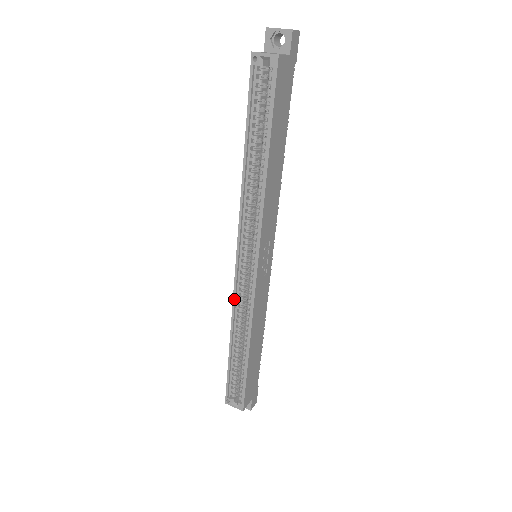
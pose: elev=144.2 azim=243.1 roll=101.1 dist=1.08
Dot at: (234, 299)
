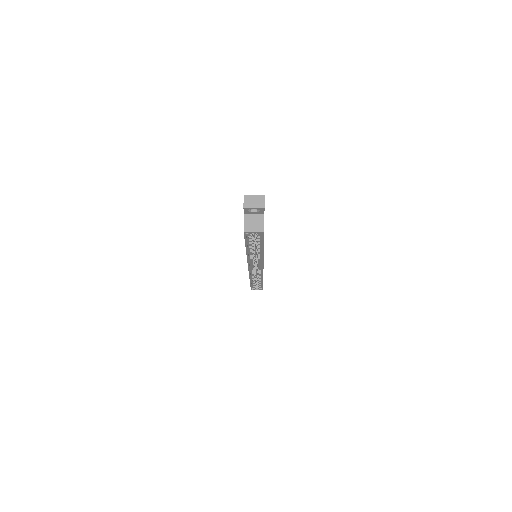
Dot at: (250, 275)
